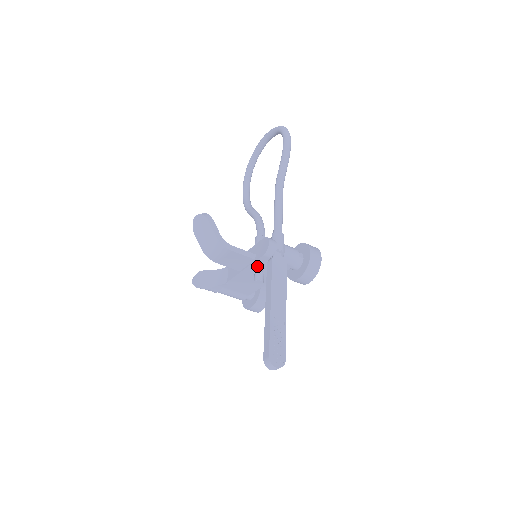
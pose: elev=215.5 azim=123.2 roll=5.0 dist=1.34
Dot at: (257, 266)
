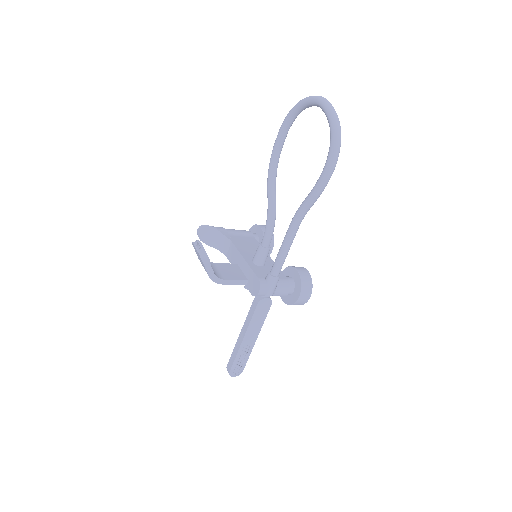
Dot at: occluded
